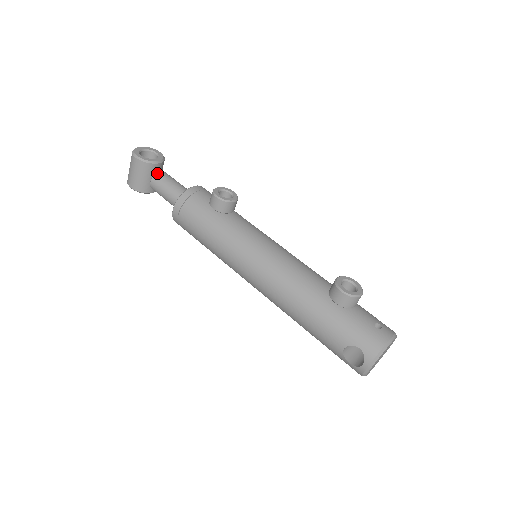
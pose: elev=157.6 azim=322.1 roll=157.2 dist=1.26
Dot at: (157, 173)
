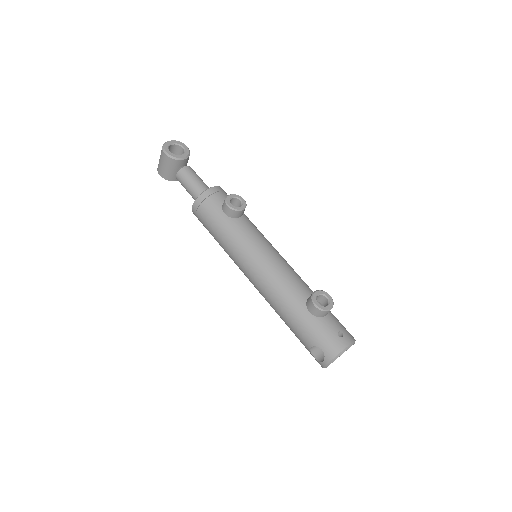
Dot at: (182, 168)
